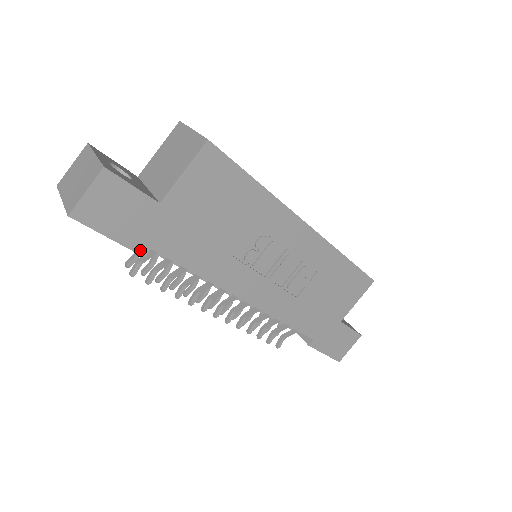
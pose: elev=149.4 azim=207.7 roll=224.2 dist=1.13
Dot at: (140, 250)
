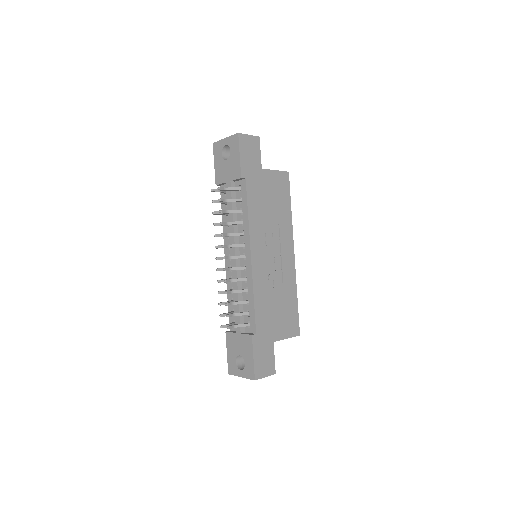
Dot at: (243, 173)
